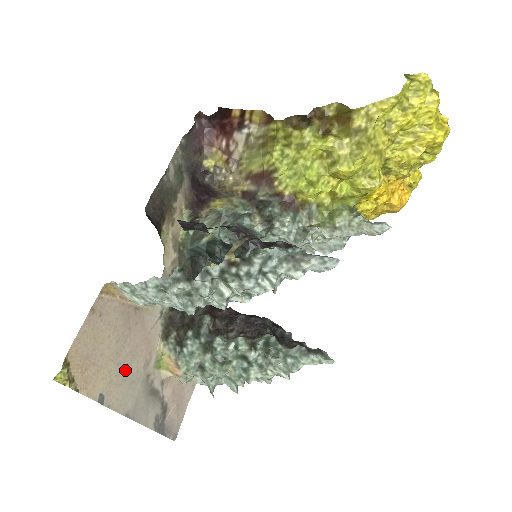
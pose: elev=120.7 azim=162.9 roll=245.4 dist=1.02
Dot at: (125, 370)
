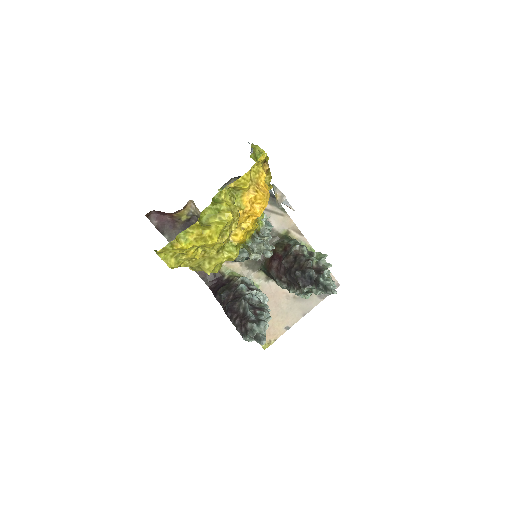
Dot at: (282, 312)
